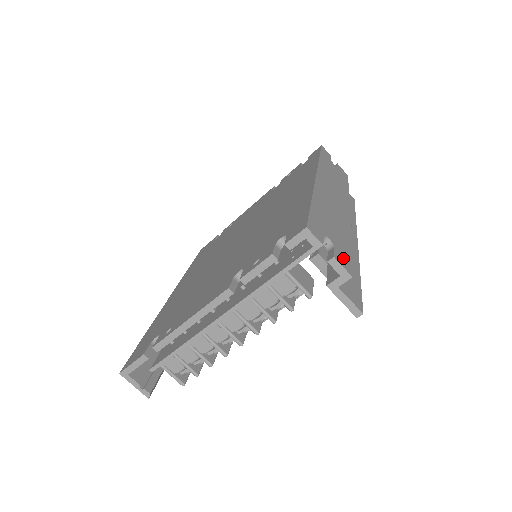
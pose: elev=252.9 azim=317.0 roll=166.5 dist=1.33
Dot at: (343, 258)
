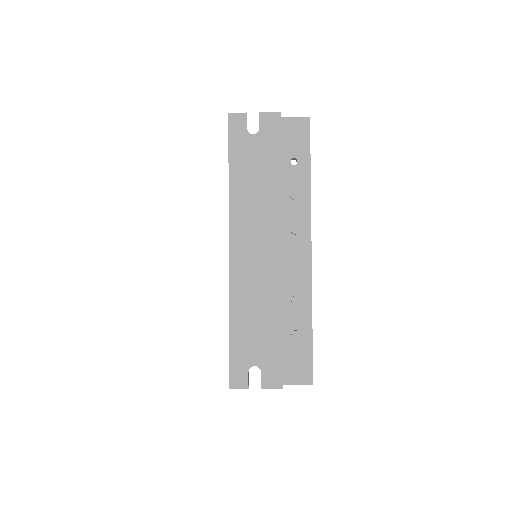
Dot at: (272, 374)
